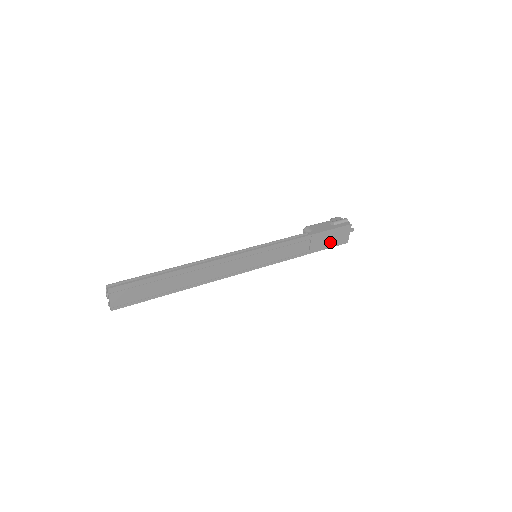
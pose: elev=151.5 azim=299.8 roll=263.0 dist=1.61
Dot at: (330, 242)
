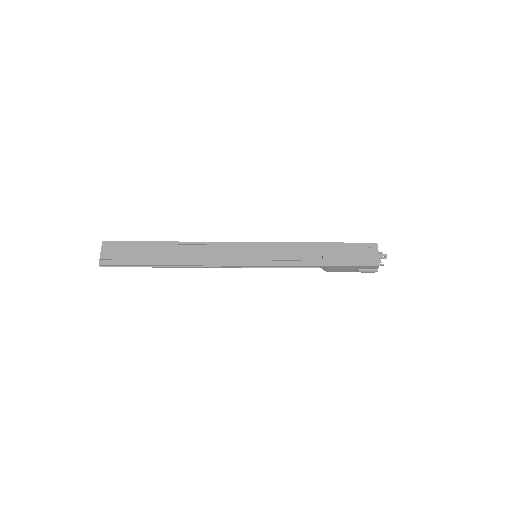
Dot at: (351, 259)
